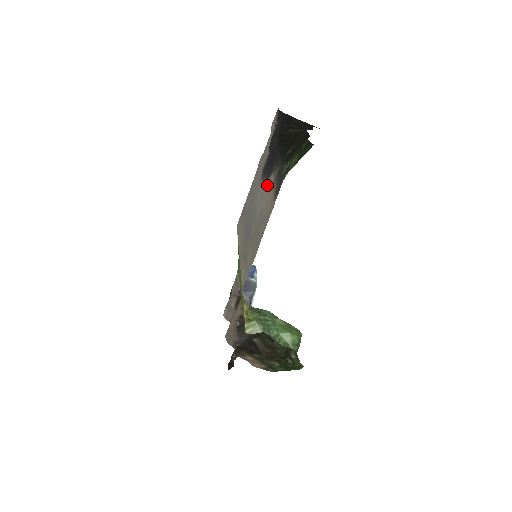
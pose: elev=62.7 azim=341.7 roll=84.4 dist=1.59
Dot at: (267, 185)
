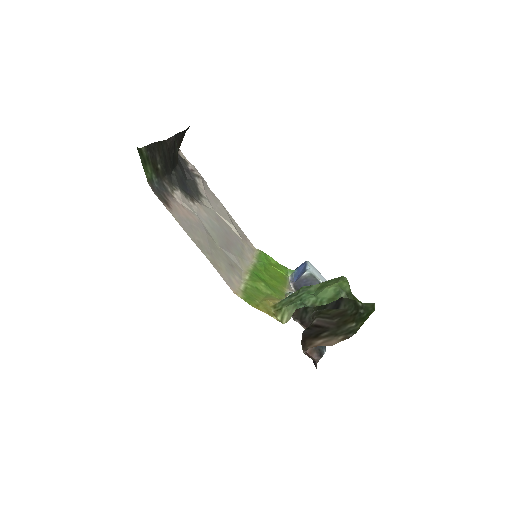
Dot at: (187, 203)
